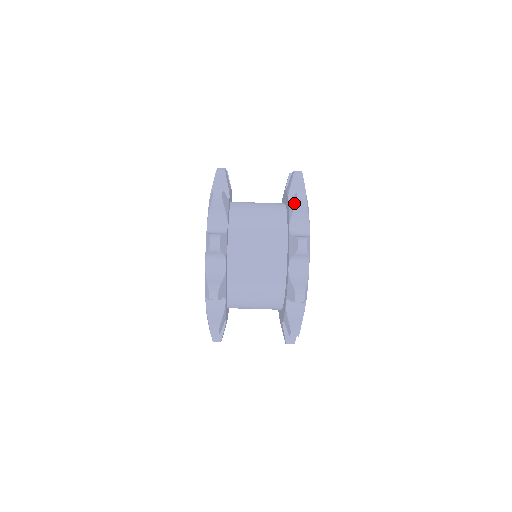
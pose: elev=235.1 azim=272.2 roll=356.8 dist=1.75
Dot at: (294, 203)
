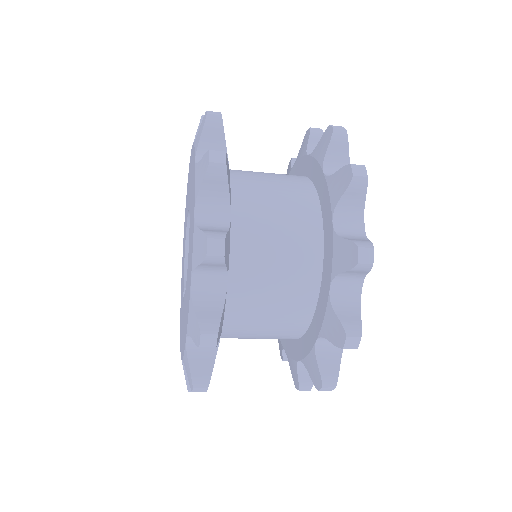
Dot at: (336, 339)
